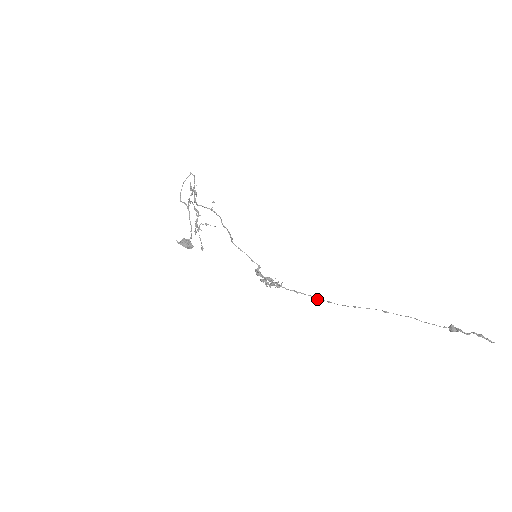
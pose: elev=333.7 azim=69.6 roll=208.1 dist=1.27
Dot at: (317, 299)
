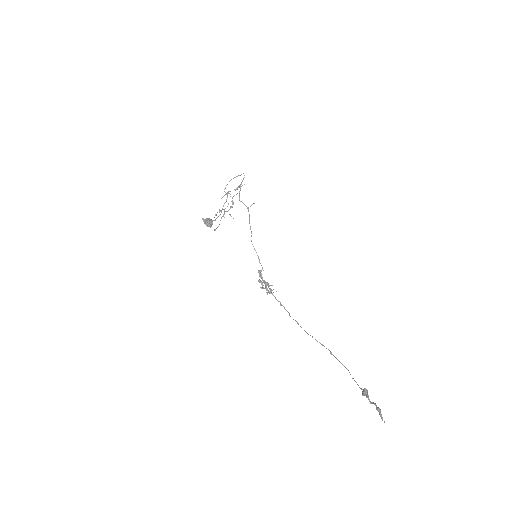
Dot at: occluded
